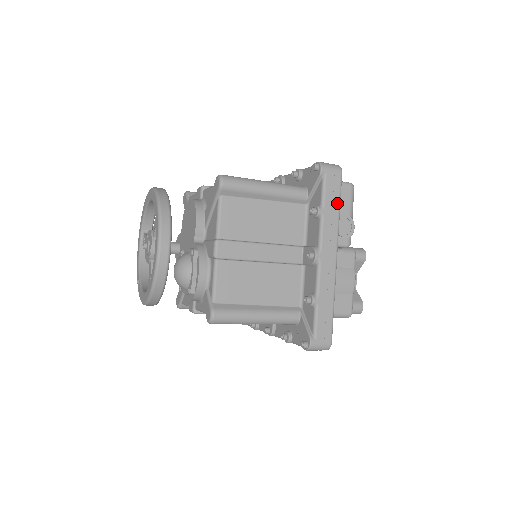
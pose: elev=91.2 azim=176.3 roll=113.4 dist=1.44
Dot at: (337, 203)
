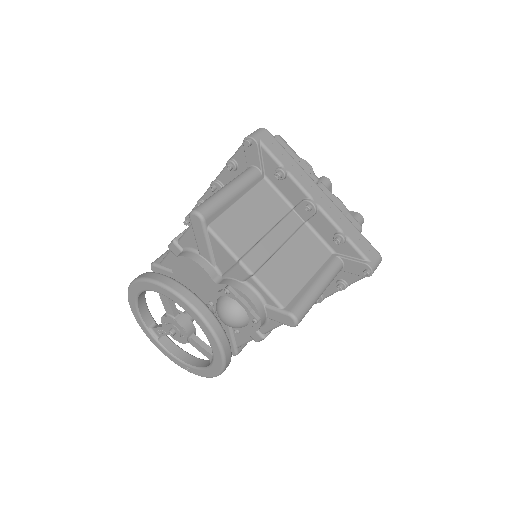
Dot at: (287, 155)
